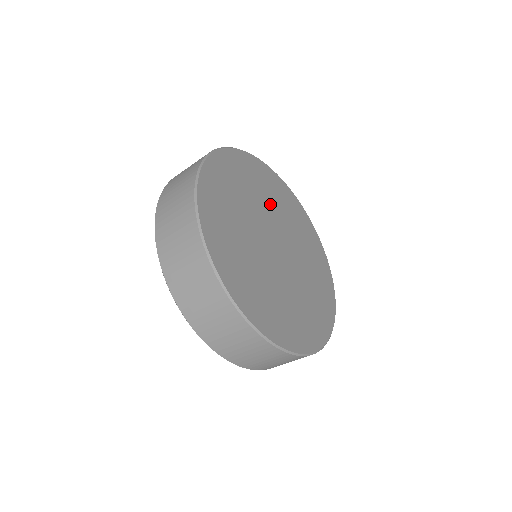
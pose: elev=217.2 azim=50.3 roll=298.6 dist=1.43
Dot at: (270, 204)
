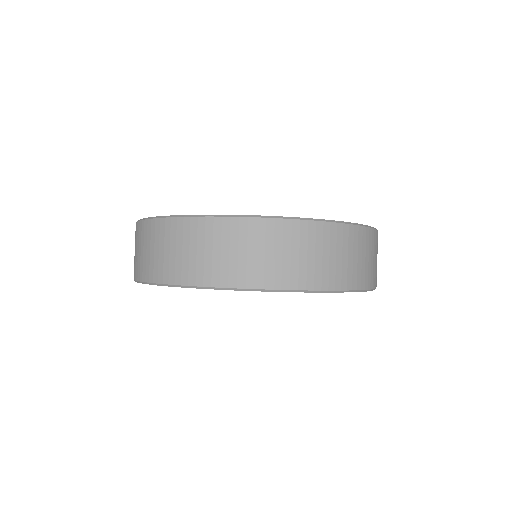
Dot at: occluded
